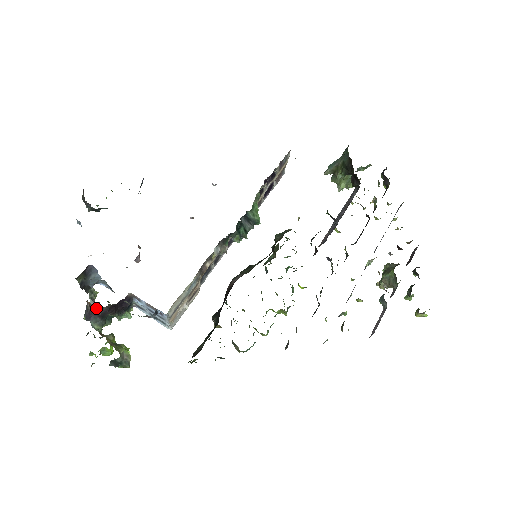
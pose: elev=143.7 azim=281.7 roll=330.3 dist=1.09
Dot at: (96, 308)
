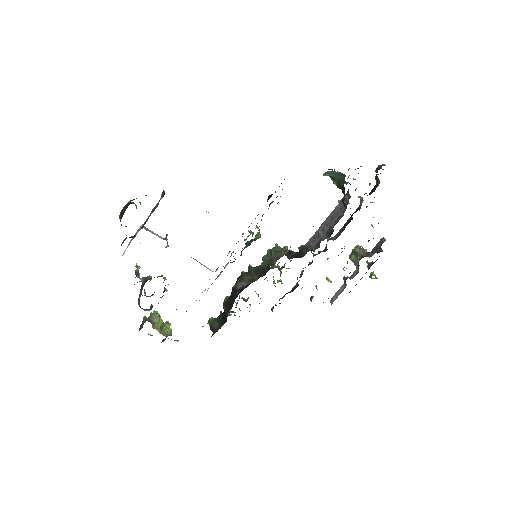
Dot at: occluded
